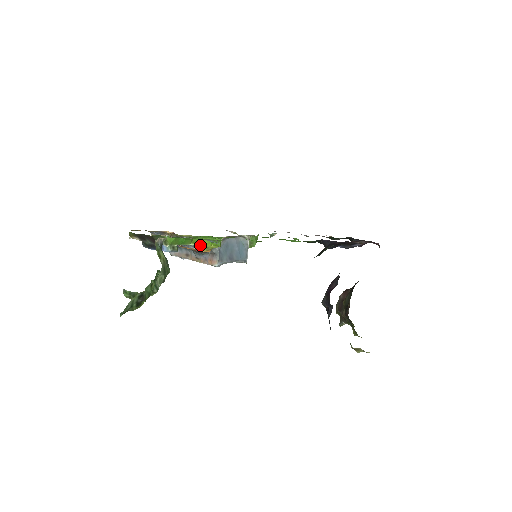
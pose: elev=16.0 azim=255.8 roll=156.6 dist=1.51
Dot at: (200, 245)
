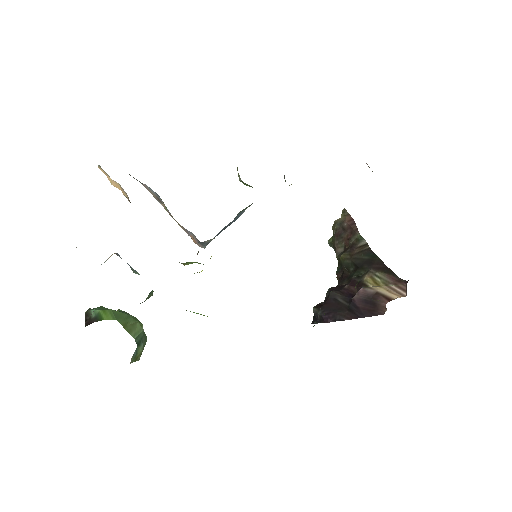
Dot at: occluded
